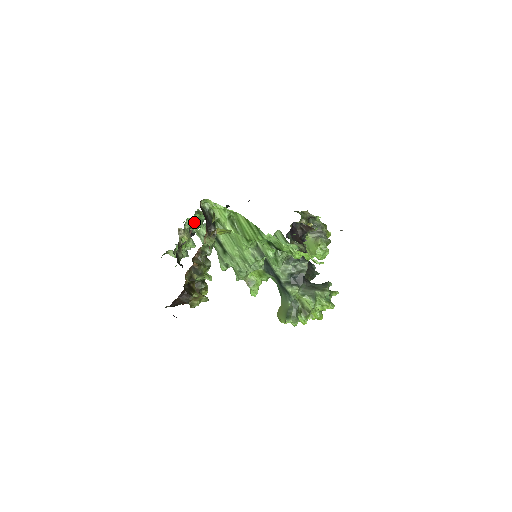
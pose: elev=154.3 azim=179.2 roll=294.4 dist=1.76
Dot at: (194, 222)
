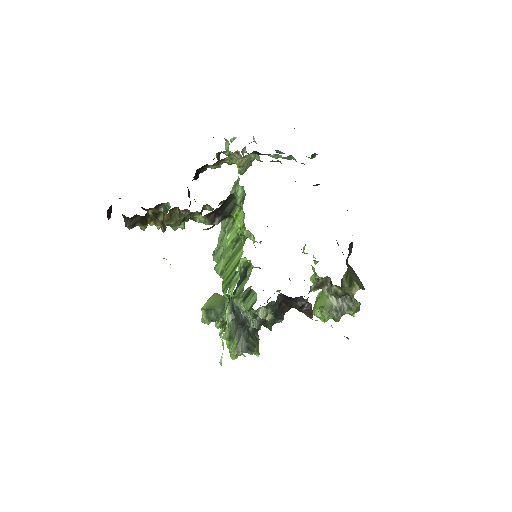
Dot at: (274, 156)
